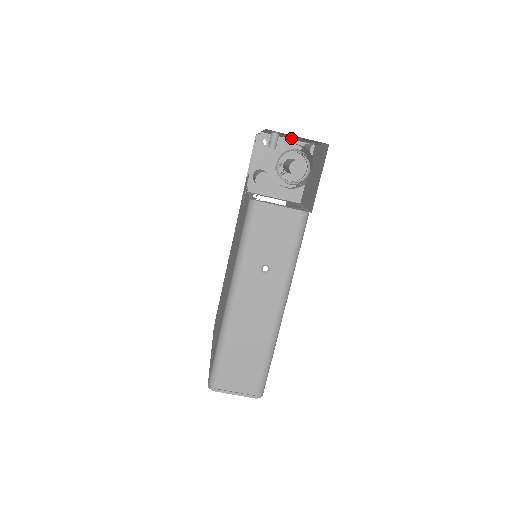
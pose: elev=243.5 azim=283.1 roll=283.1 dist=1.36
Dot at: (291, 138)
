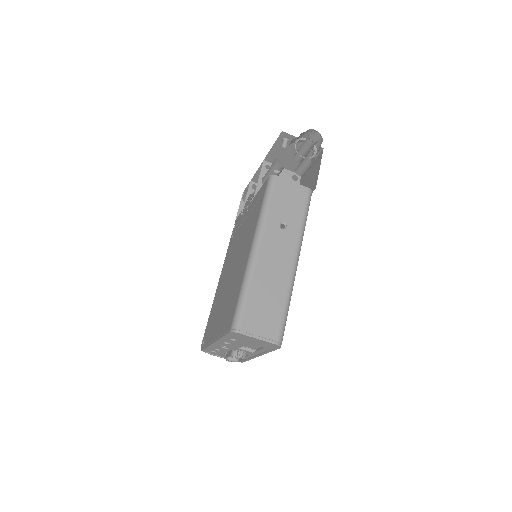
Dot at: (287, 163)
